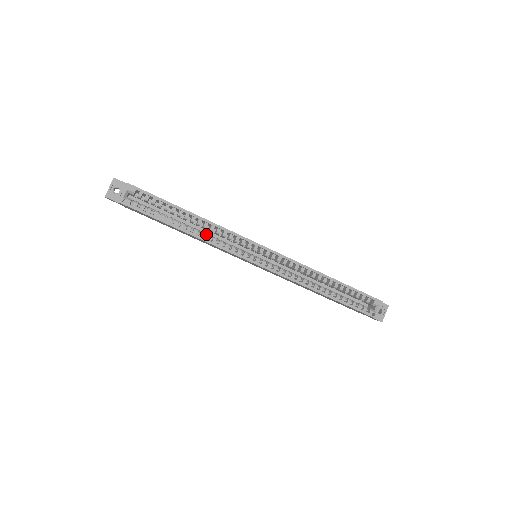
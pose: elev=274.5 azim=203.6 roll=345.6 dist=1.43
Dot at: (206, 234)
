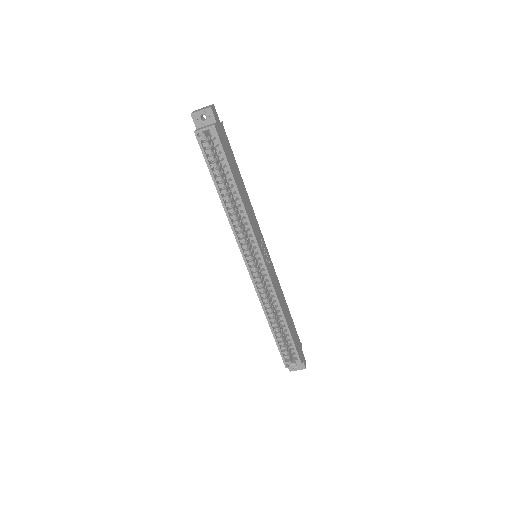
Dot at: (235, 212)
